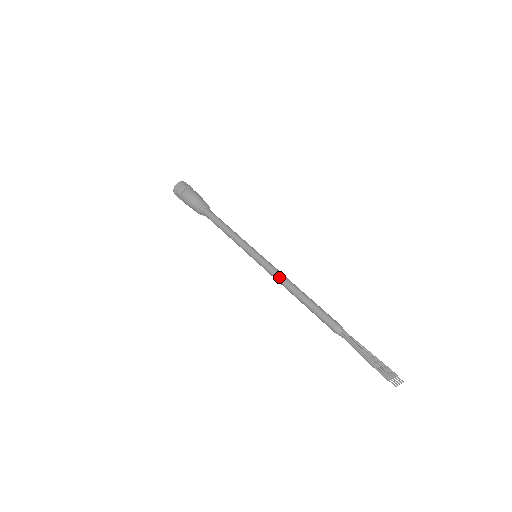
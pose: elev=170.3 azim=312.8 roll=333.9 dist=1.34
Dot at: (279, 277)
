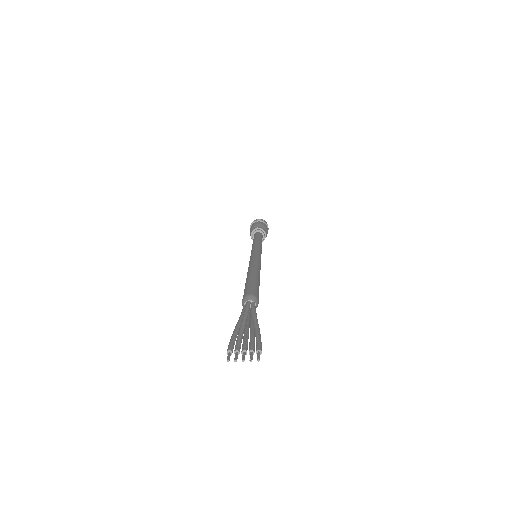
Dot at: (249, 265)
